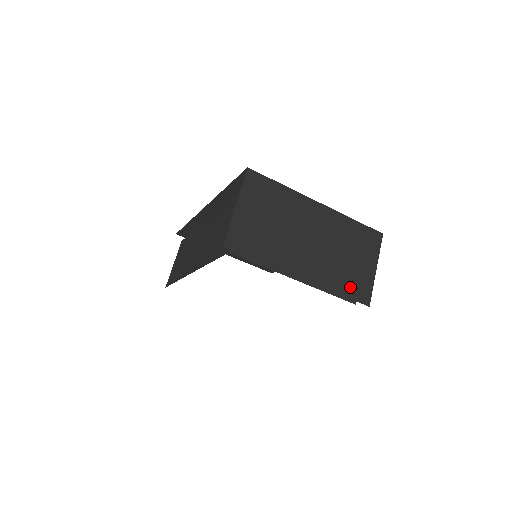
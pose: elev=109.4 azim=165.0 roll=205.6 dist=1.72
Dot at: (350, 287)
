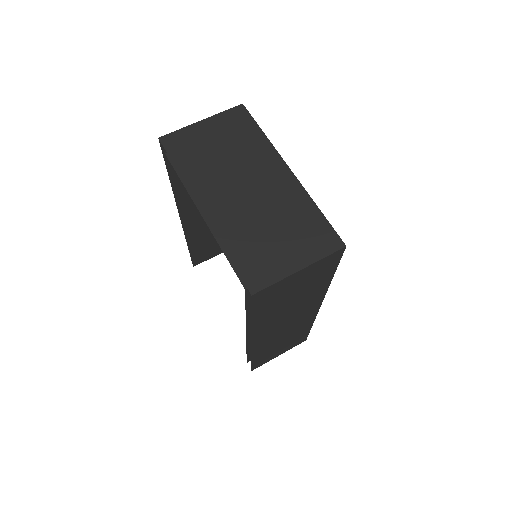
Dot at: (247, 259)
